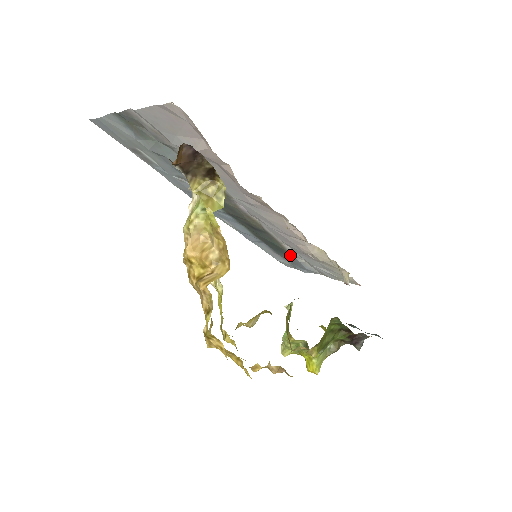
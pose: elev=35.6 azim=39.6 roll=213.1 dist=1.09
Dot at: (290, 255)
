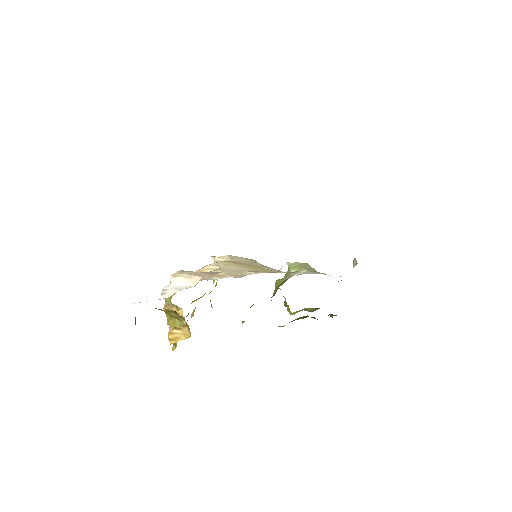
Dot at: occluded
